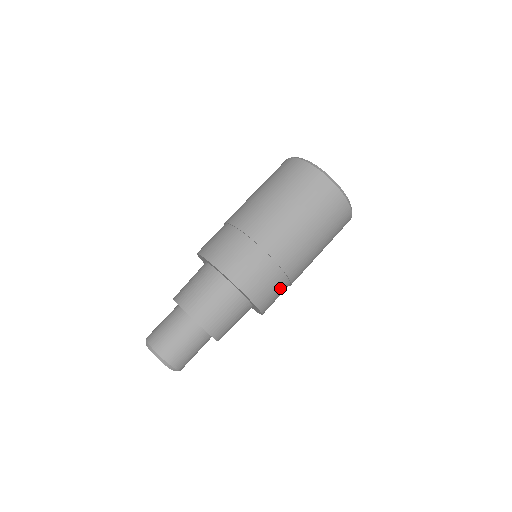
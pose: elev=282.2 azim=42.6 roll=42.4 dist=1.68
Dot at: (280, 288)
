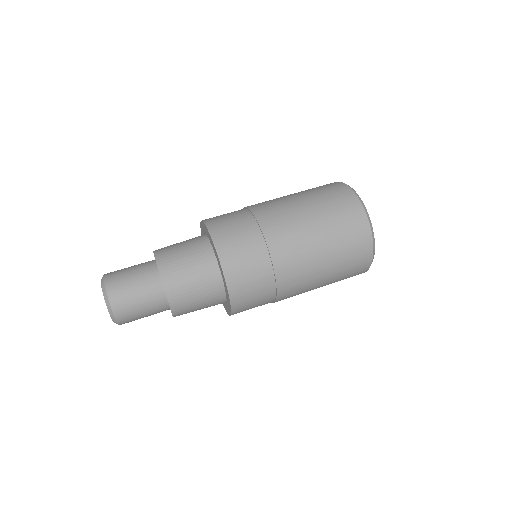
Dot at: (262, 304)
